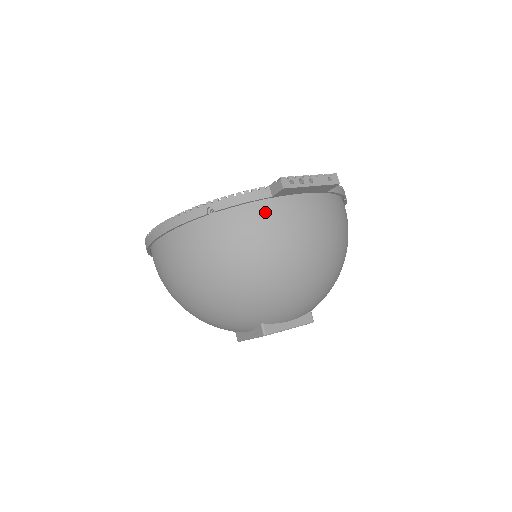
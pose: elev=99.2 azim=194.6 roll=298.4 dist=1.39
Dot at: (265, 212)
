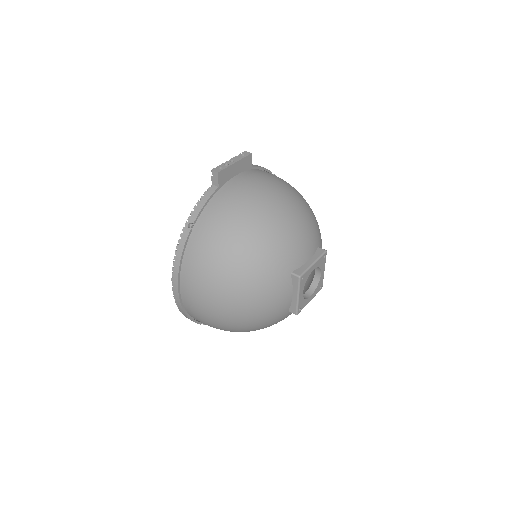
Dot at: (222, 198)
